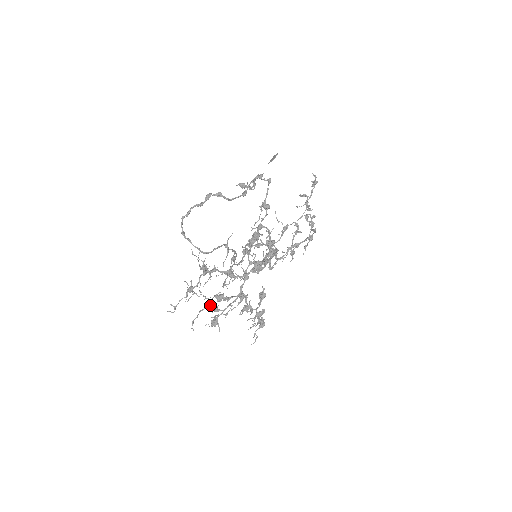
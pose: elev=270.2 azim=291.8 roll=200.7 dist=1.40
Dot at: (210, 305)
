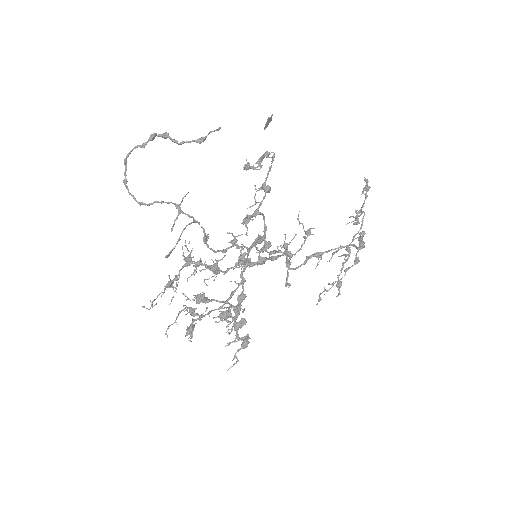
Dot at: occluded
